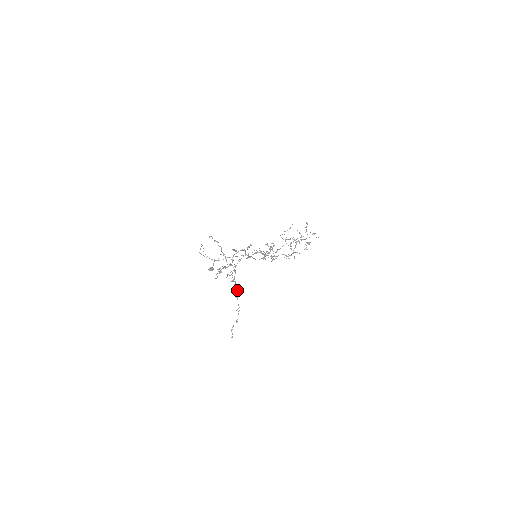
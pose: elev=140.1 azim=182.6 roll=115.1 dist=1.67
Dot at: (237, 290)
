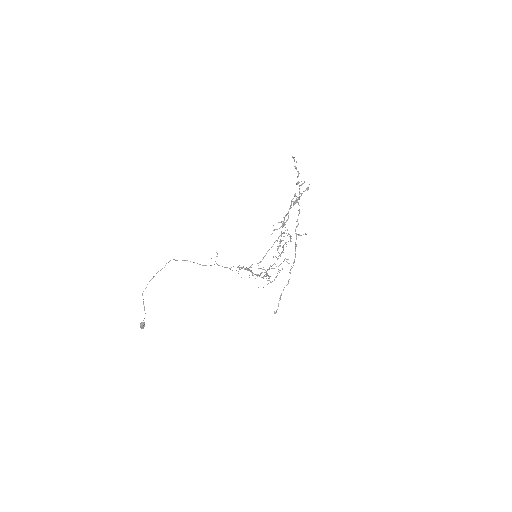
Dot at: (299, 234)
